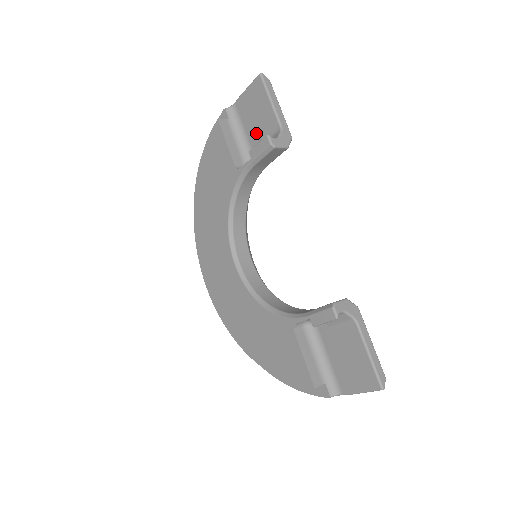
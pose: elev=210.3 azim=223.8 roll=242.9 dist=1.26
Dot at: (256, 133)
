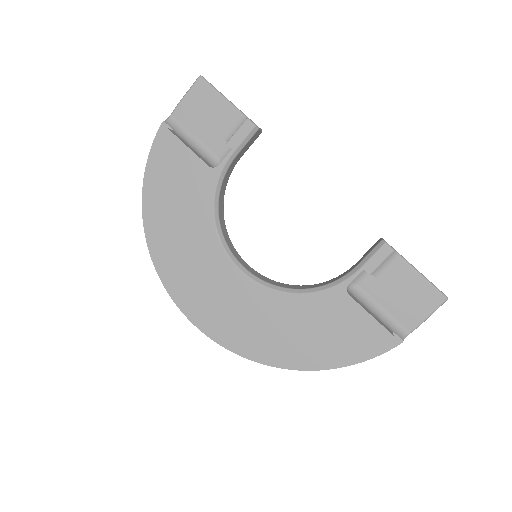
Dot at: (213, 133)
